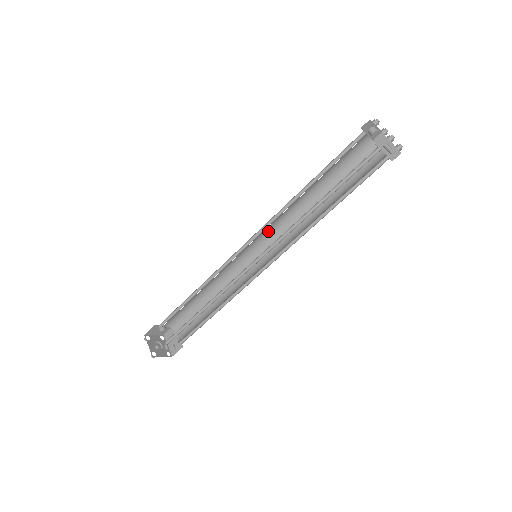
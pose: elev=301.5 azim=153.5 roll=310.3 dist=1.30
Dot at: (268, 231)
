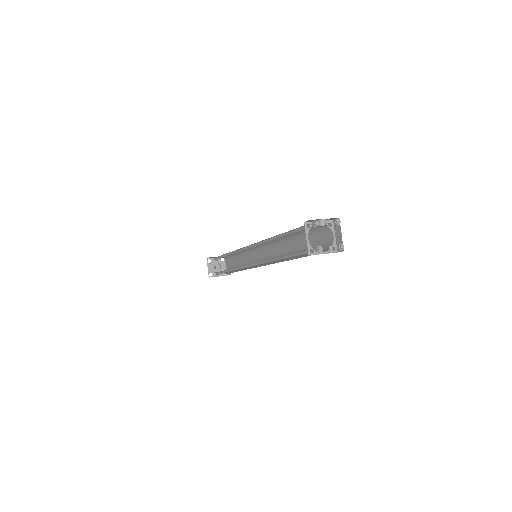
Dot at: occluded
